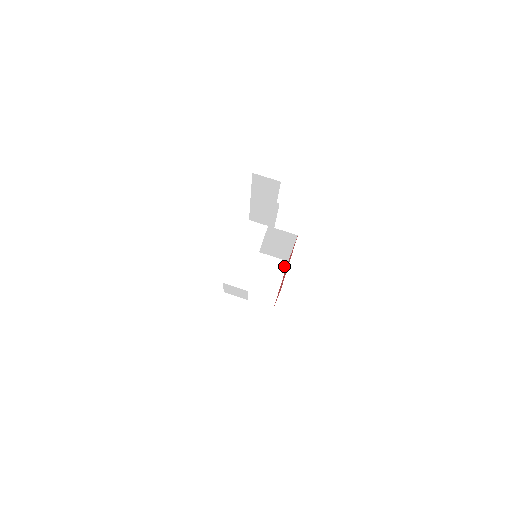
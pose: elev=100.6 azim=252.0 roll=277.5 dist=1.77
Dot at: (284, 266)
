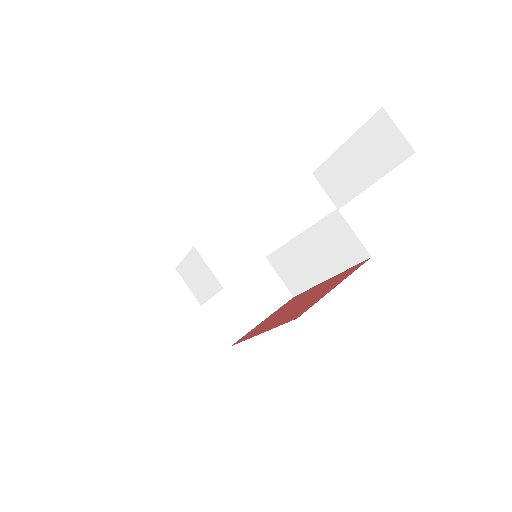
Dot at: (284, 299)
